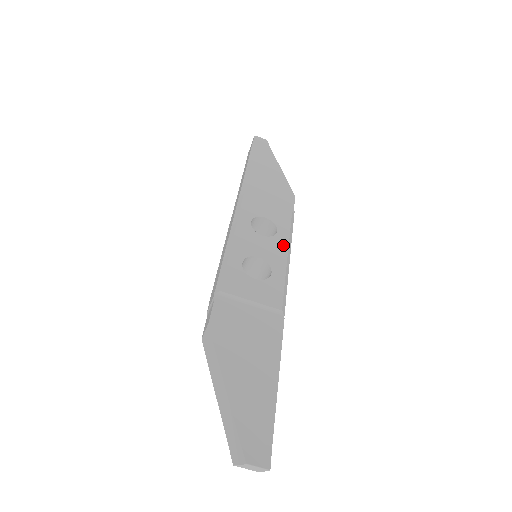
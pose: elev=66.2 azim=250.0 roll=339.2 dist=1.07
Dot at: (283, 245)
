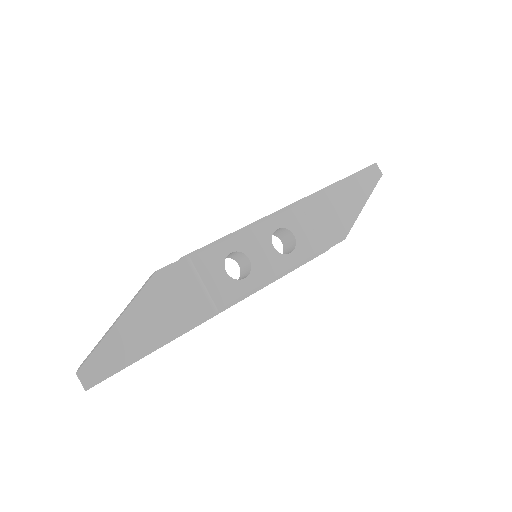
Dot at: (281, 267)
